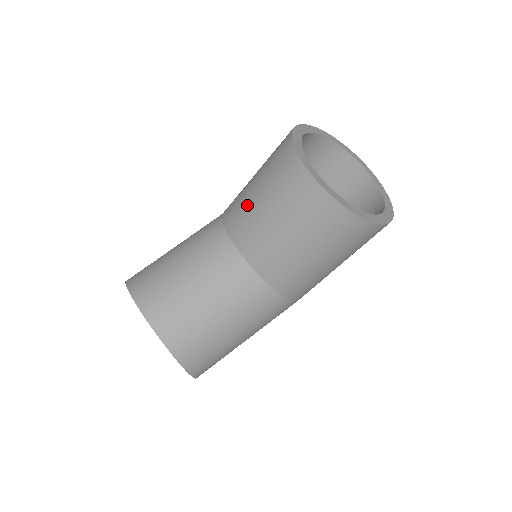
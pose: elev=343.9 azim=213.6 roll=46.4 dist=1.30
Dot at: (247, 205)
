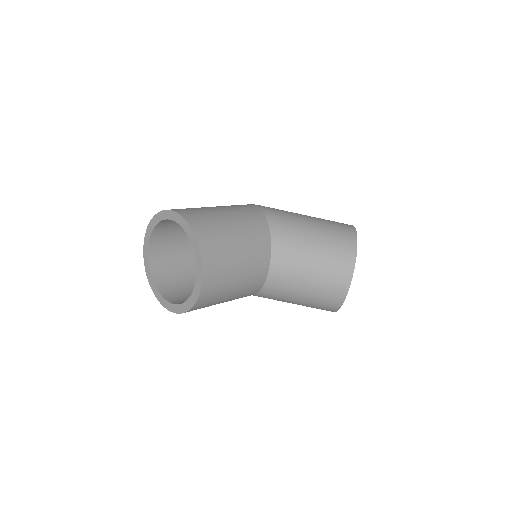
Dot at: (301, 252)
